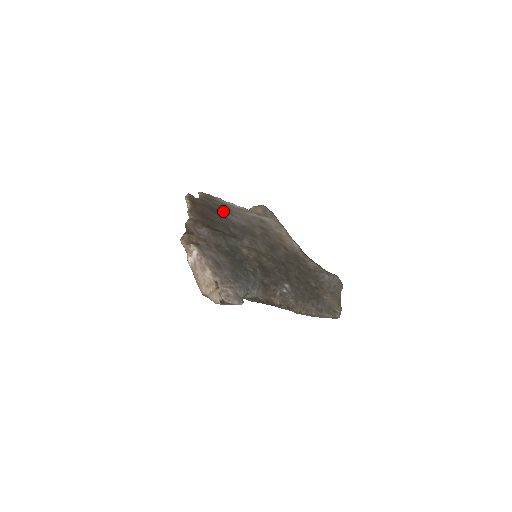
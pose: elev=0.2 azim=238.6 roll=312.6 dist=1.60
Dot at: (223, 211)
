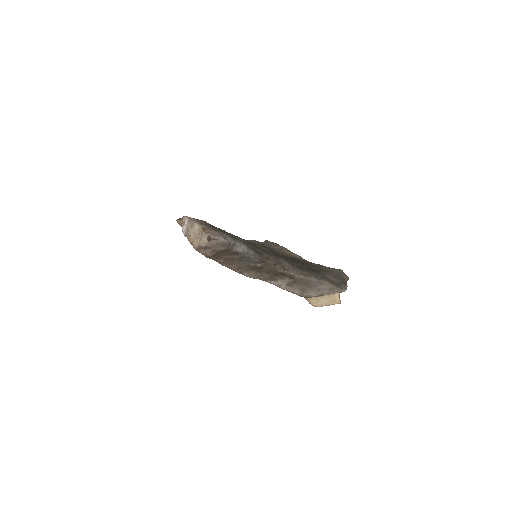
Dot at: occluded
